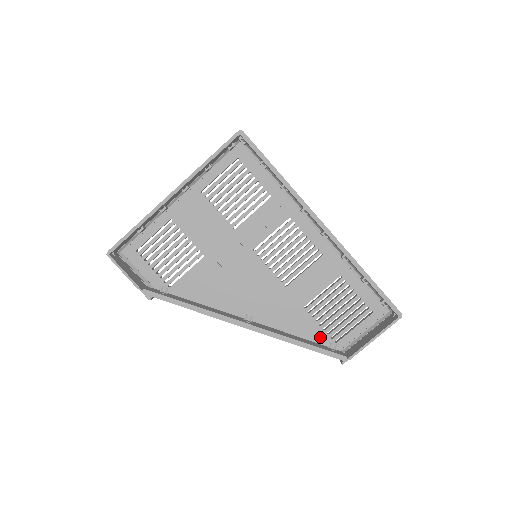
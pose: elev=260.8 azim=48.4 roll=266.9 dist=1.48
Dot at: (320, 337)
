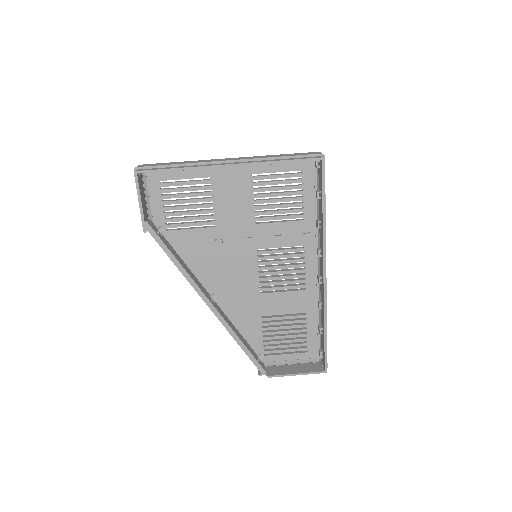
Dot at: (256, 344)
